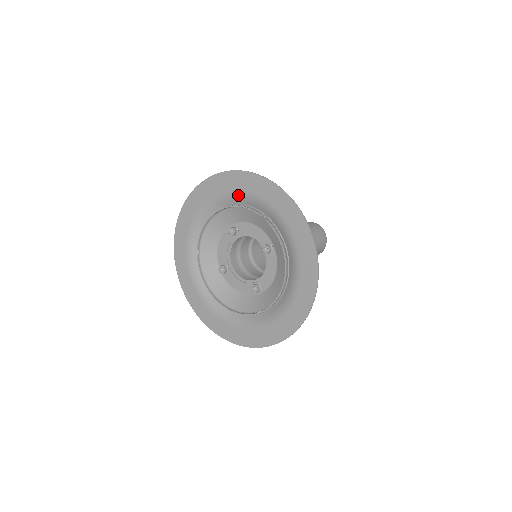
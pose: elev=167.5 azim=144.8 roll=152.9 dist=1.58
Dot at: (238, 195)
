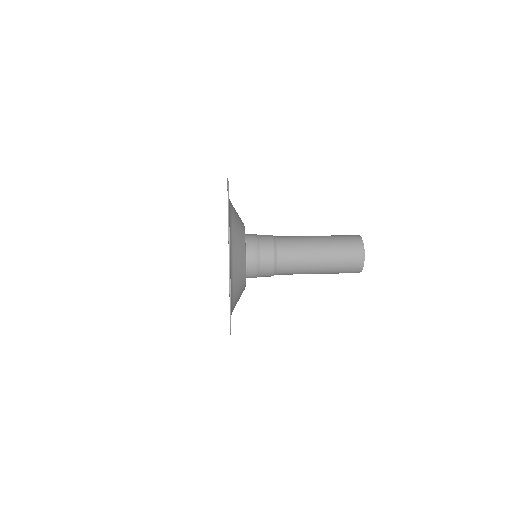
Dot at: occluded
